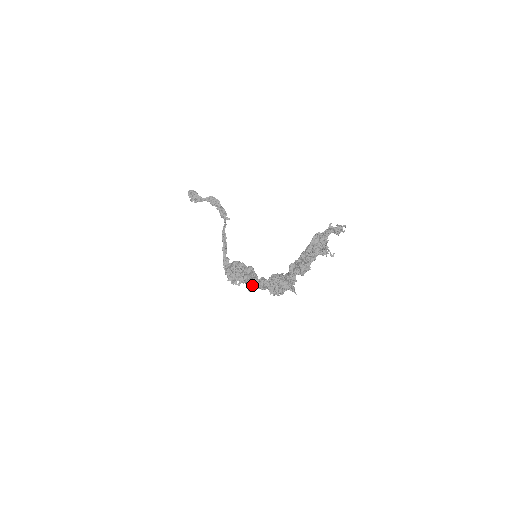
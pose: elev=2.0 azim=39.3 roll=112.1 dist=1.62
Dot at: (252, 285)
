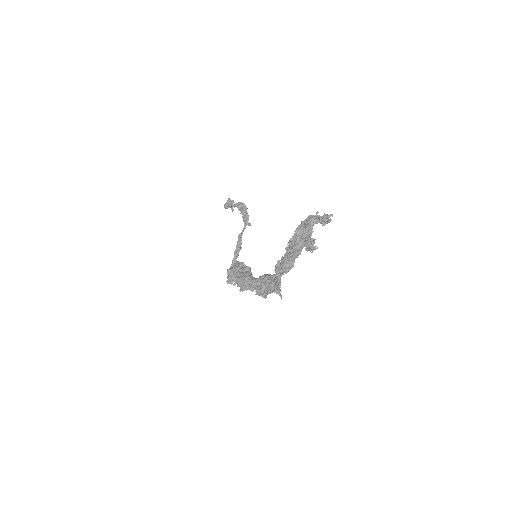
Dot at: (241, 282)
